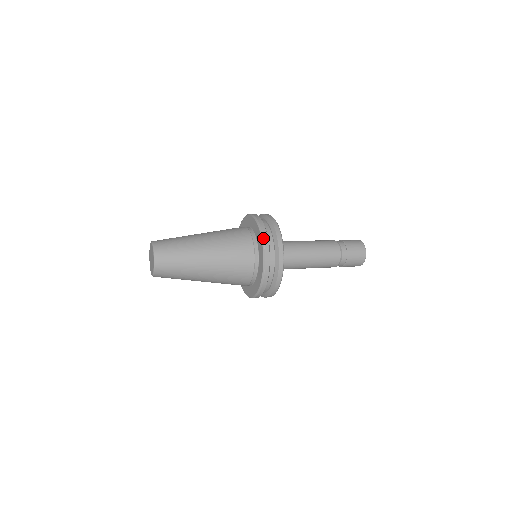
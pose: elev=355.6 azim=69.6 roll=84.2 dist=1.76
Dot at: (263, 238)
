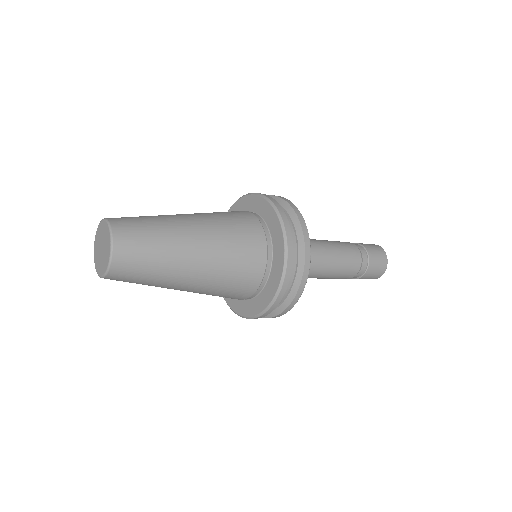
Dot at: (284, 280)
